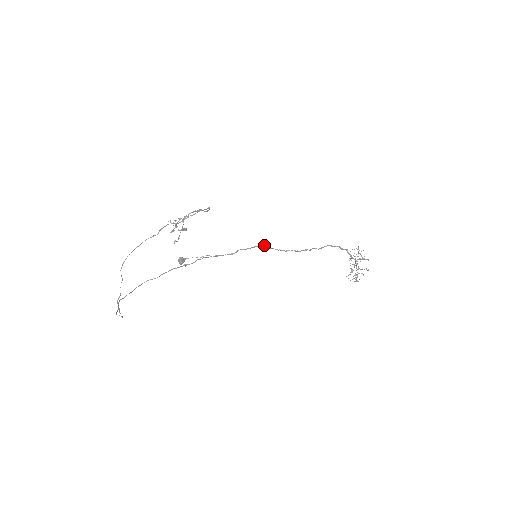
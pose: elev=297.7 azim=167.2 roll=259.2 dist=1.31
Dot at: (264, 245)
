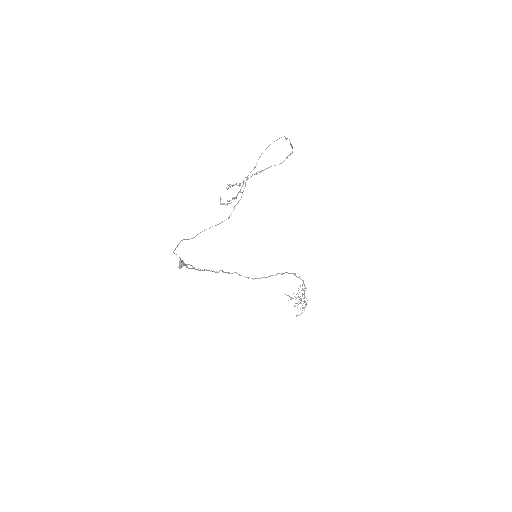
Dot at: (237, 273)
